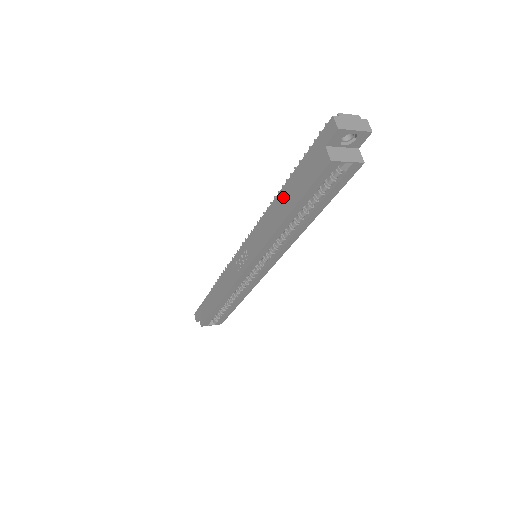
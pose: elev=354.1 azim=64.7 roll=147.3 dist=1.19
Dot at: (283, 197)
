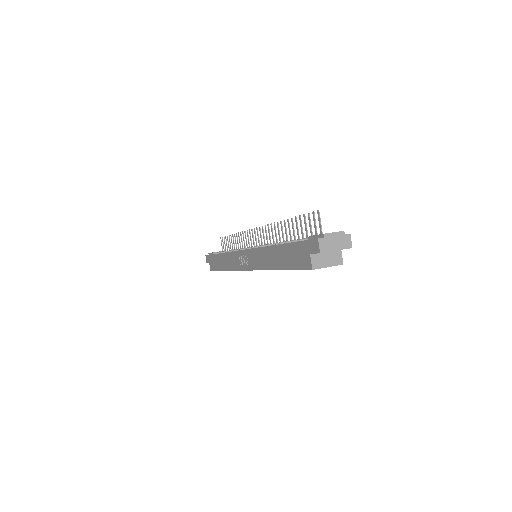
Dot at: (277, 253)
